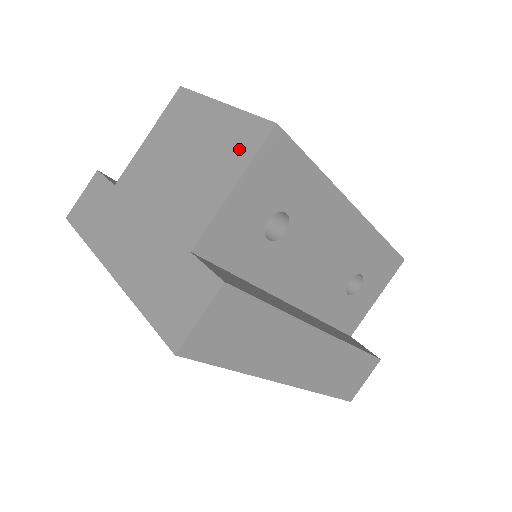
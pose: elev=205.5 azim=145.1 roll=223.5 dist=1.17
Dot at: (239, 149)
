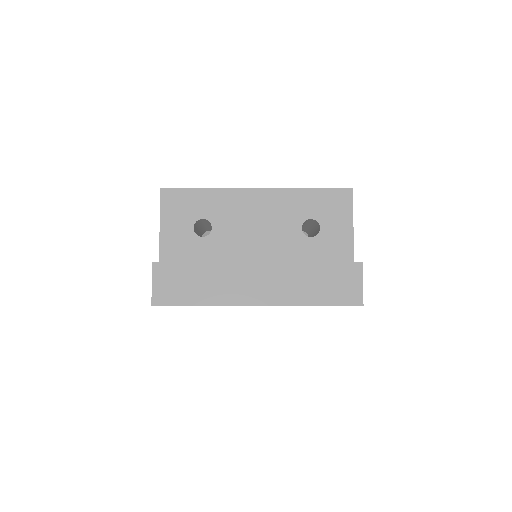
Dot at: occluded
